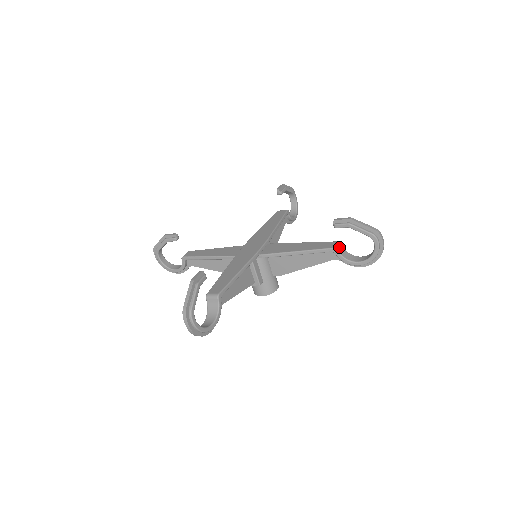
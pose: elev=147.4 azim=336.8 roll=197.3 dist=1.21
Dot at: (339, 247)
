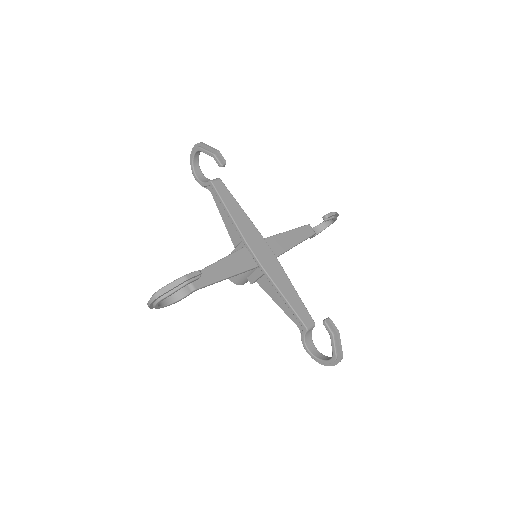
Dot at: (313, 230)
